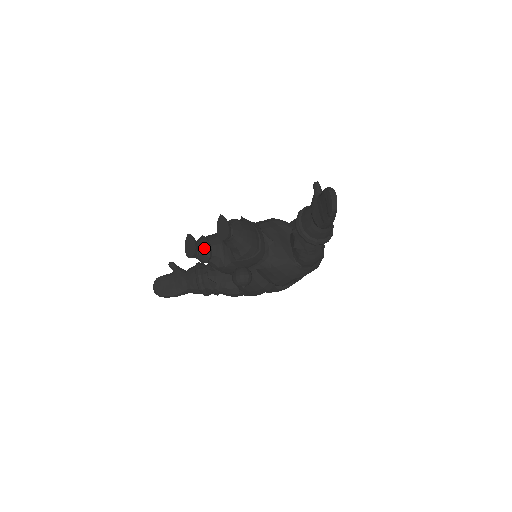
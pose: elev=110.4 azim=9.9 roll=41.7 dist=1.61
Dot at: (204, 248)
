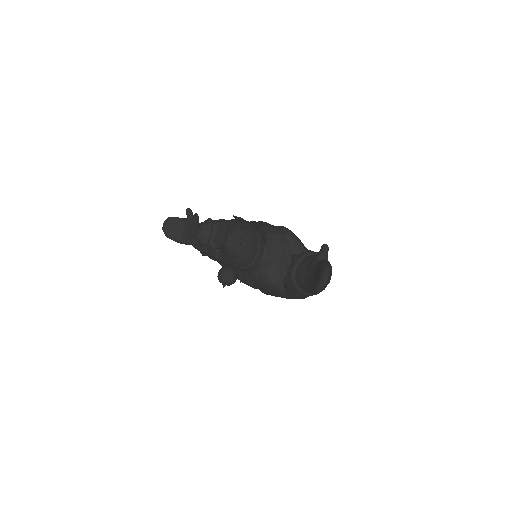
Dot at: (204, 235)
